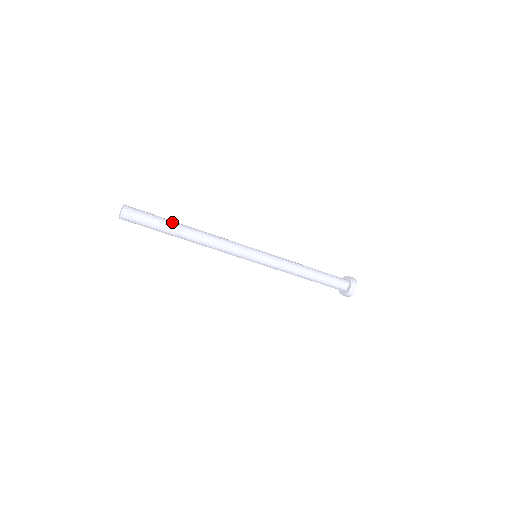
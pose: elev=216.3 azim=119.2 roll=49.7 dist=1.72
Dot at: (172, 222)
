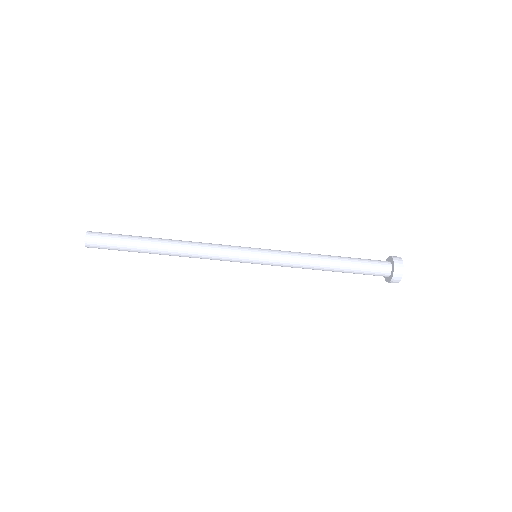
Dot at: (144, 237)
